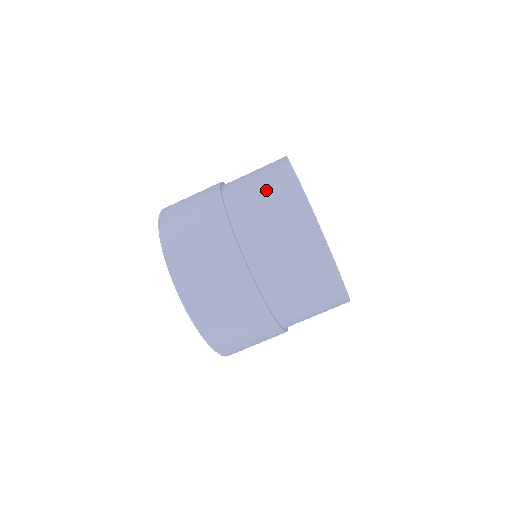
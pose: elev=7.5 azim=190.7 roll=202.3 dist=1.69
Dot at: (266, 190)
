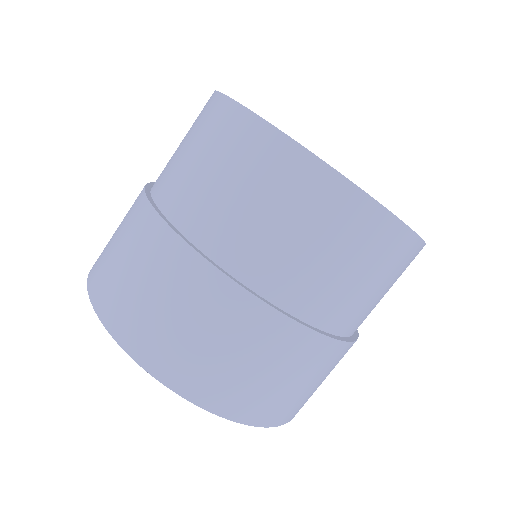
Dot at: occluded
